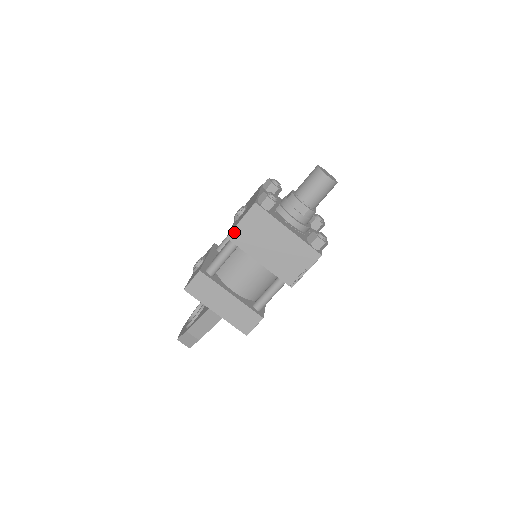
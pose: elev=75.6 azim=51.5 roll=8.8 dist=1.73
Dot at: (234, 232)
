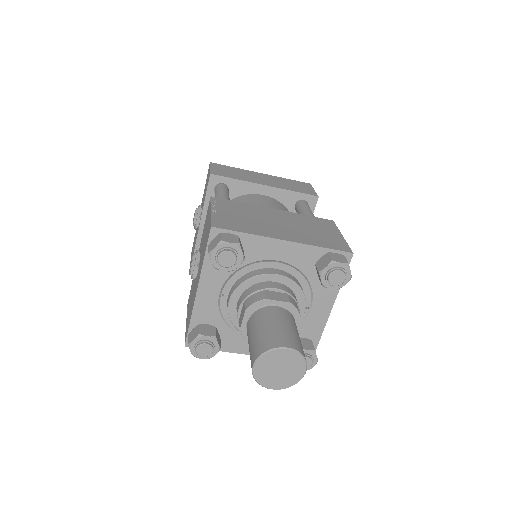
Dot at: occluded
